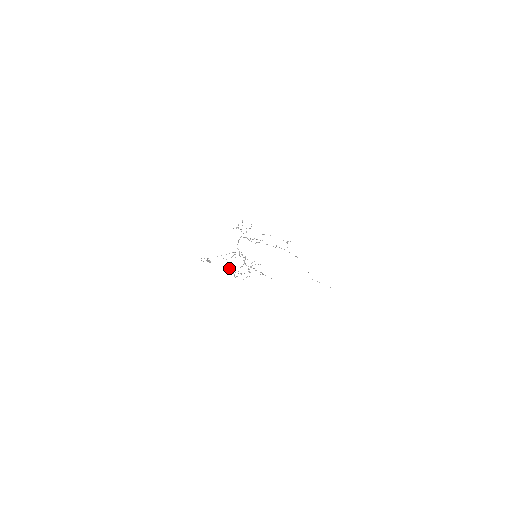
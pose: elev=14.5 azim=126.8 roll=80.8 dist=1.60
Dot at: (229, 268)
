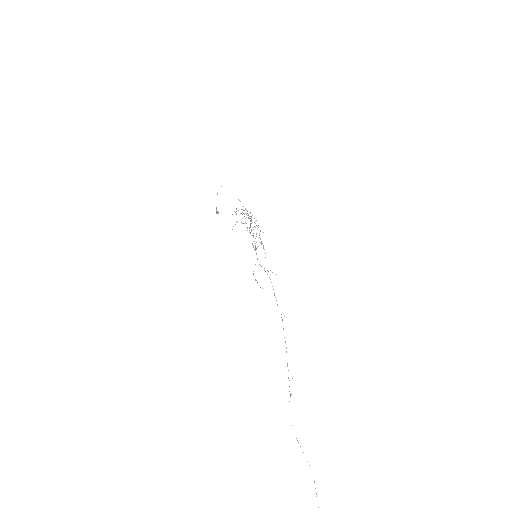
Dot at: occluded
